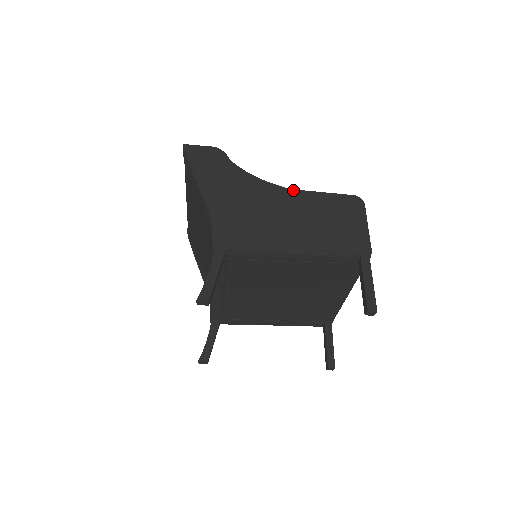
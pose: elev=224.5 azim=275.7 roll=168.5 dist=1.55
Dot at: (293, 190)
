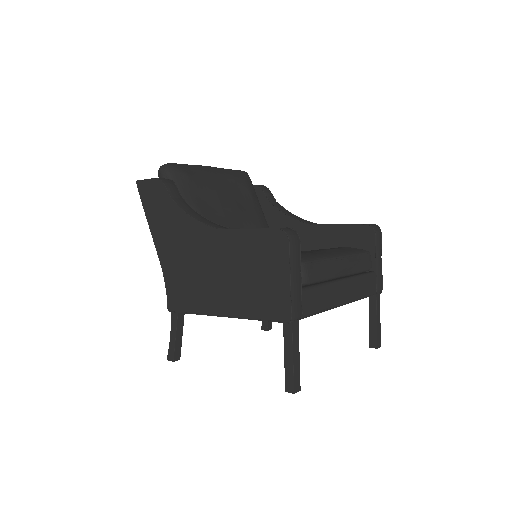
Dot at: (220, 230)
